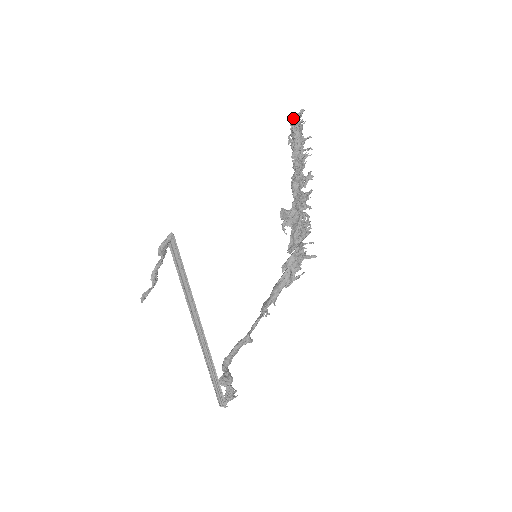
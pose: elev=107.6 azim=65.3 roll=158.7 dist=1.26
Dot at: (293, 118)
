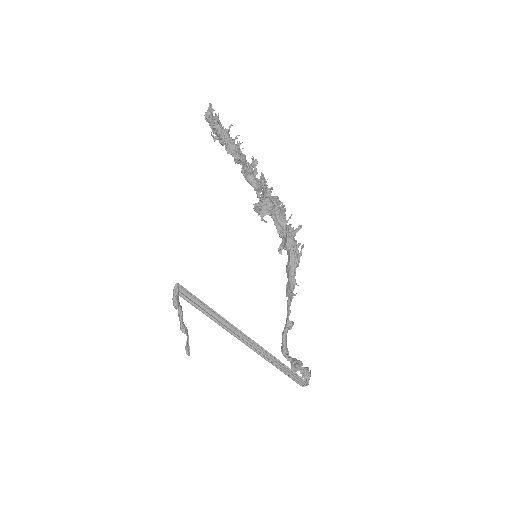
Dot at: (210, 118)
